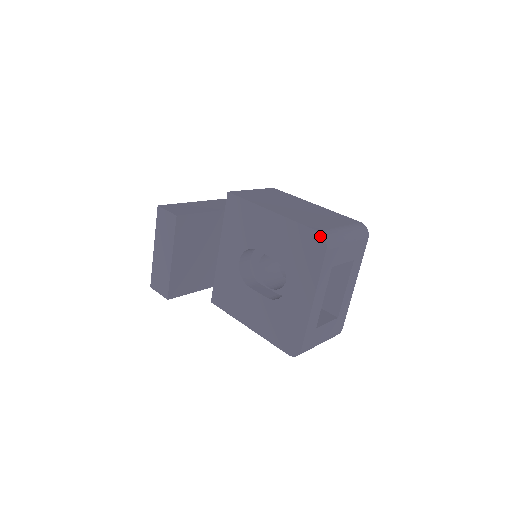
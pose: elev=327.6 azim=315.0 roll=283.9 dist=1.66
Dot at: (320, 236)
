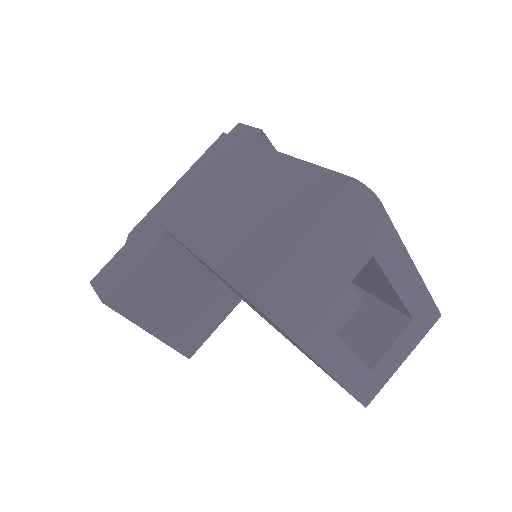
Dot at: occluded
